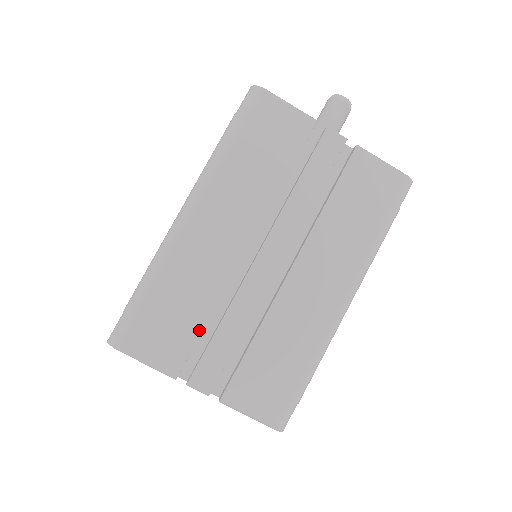
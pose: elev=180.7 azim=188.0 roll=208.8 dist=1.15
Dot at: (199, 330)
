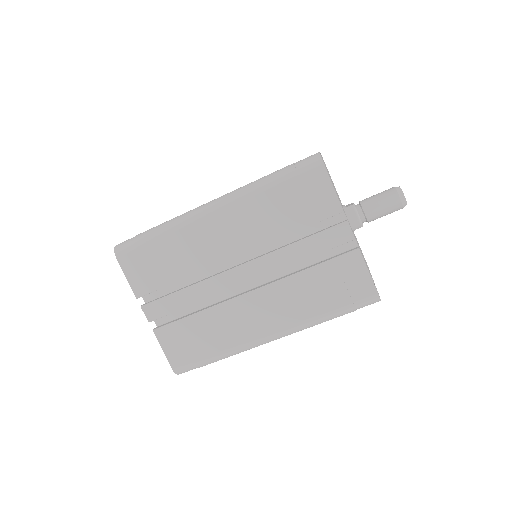
Dot at: (169, 282)
